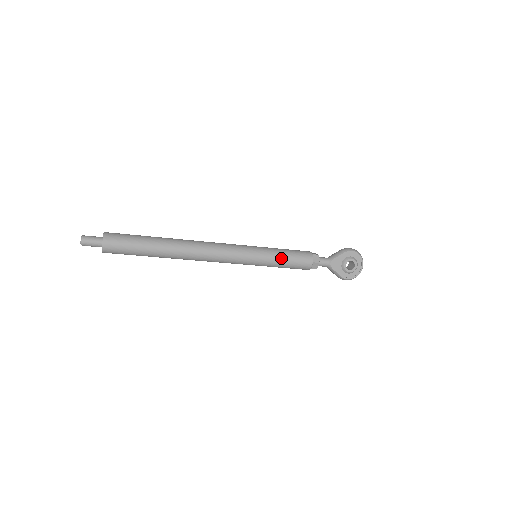
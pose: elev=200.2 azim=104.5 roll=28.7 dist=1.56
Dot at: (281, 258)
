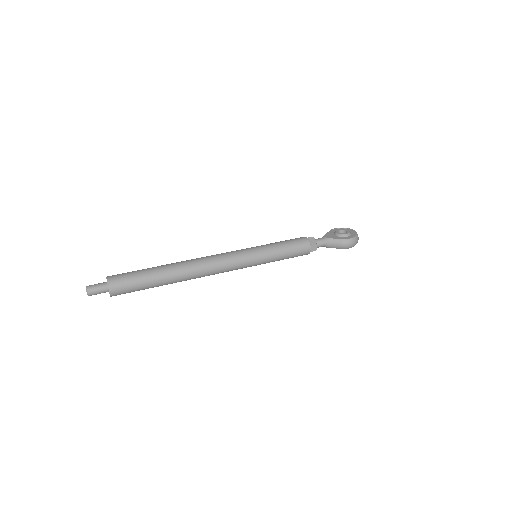
Dot at: occluded
